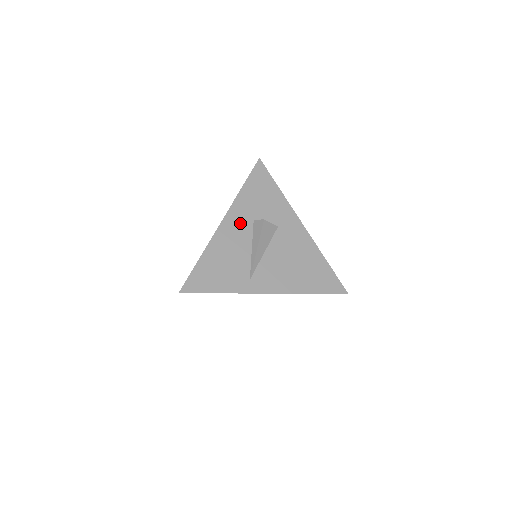
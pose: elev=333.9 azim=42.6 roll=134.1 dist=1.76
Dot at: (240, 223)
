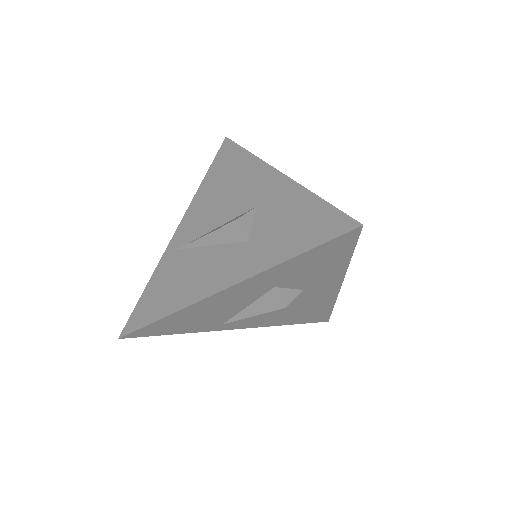
Dot at: (250, 291)
